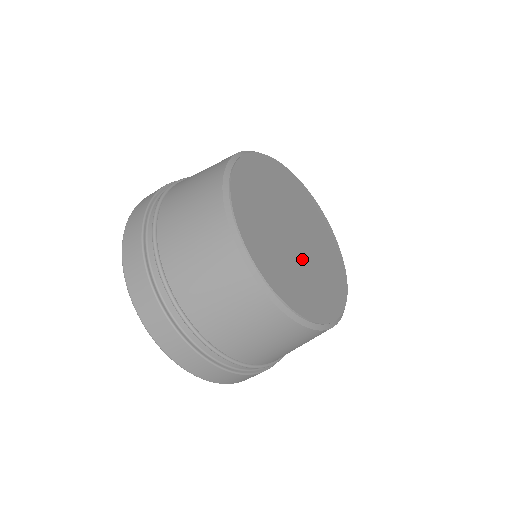
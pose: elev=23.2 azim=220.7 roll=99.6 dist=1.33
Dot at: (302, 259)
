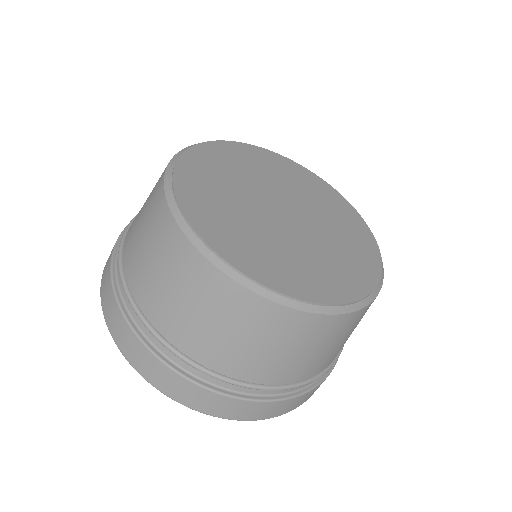
Dot at: (282, 232)
